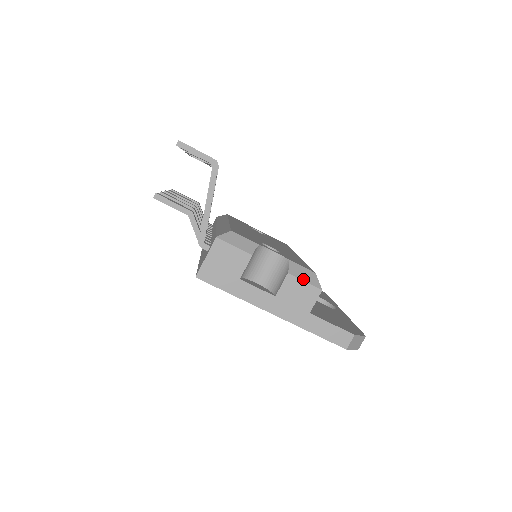
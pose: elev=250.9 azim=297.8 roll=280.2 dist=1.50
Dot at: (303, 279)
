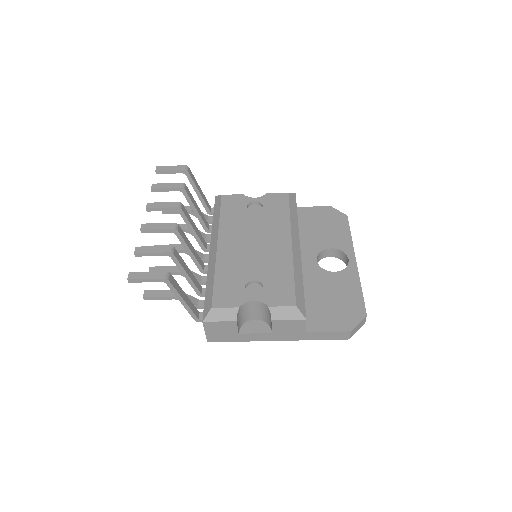
Dot at: (286, 319)
